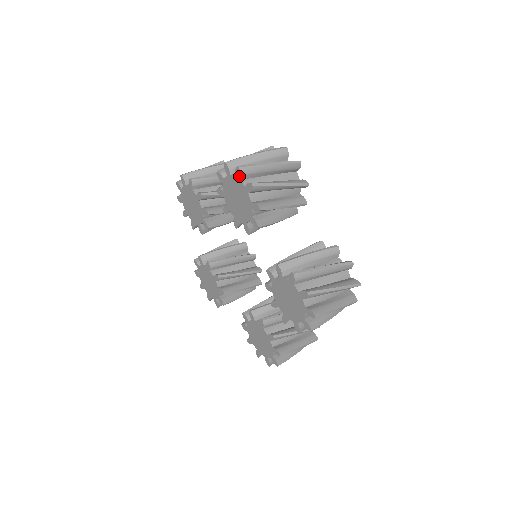
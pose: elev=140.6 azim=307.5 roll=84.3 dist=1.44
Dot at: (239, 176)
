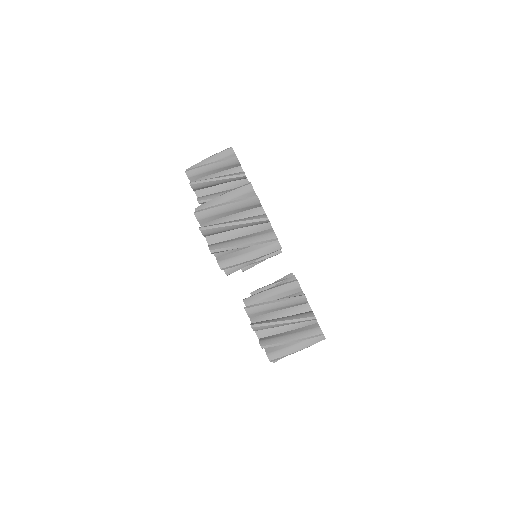
Dot at: (203, 234)
